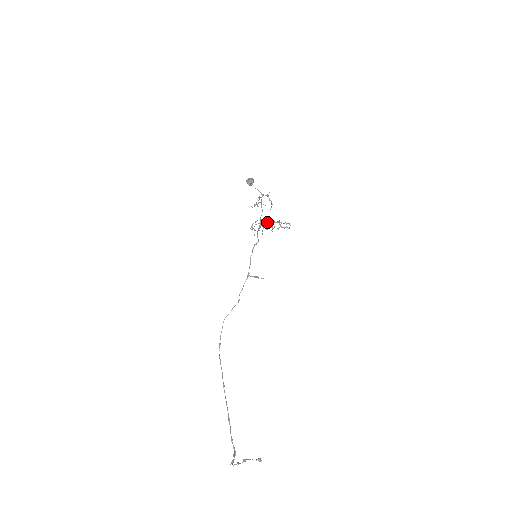
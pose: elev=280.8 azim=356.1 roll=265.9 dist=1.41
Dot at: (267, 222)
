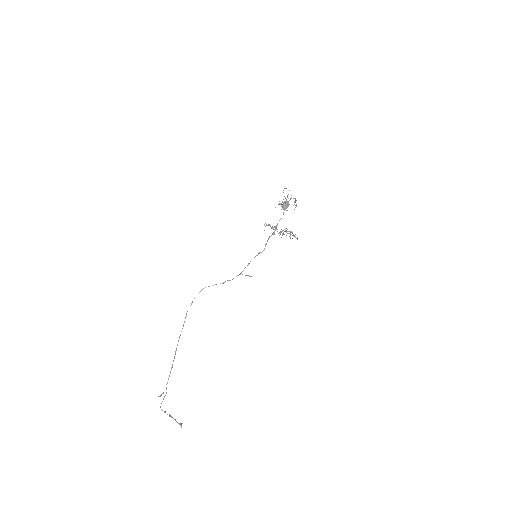
Dot at: (280, 234)
